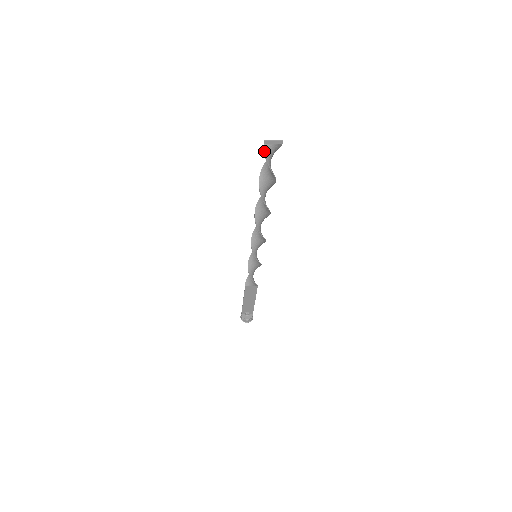
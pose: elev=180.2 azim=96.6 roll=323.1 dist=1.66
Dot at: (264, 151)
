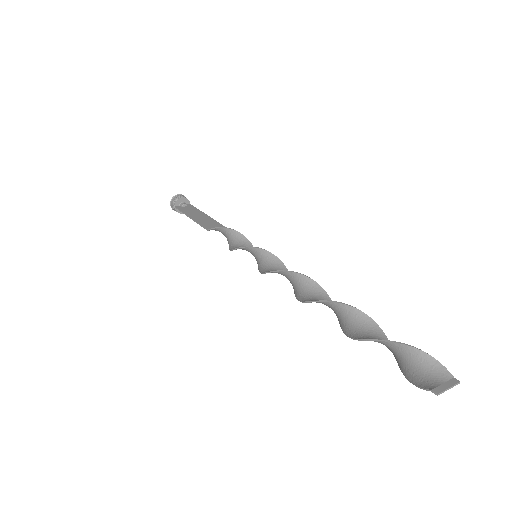
Dot at: occluded
